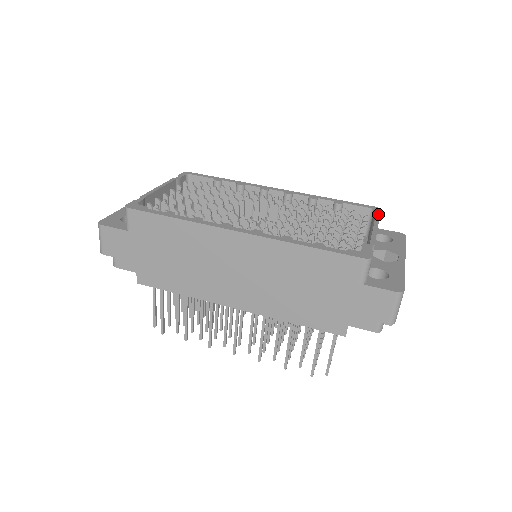
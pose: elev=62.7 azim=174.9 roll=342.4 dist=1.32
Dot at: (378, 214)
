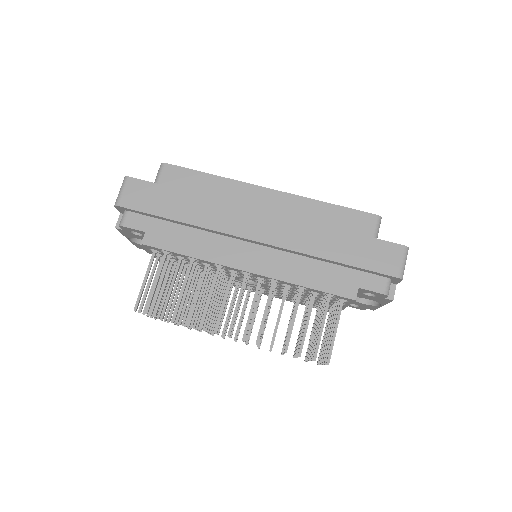
Dot at: occluded
